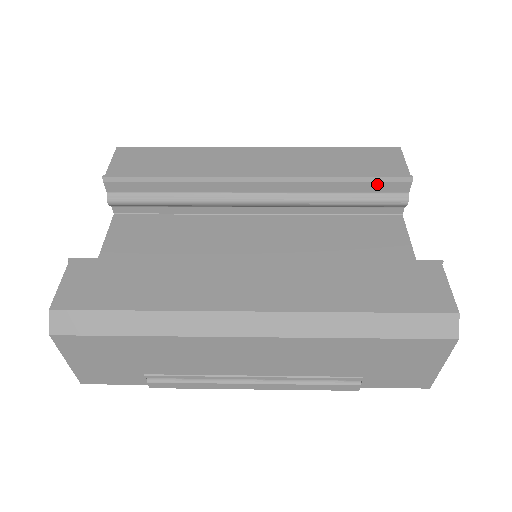
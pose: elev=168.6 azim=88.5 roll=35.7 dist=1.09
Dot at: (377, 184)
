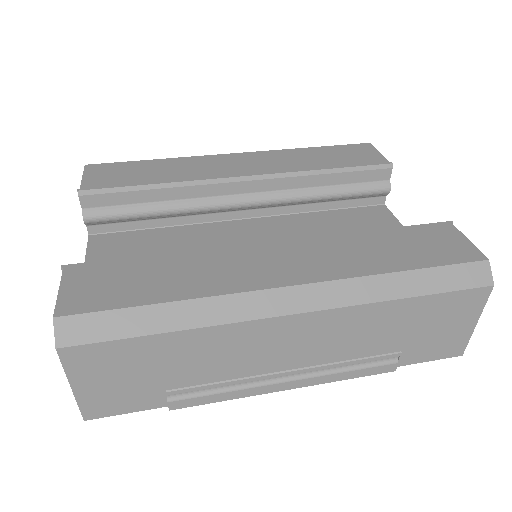
Dot at: (361, 173)
